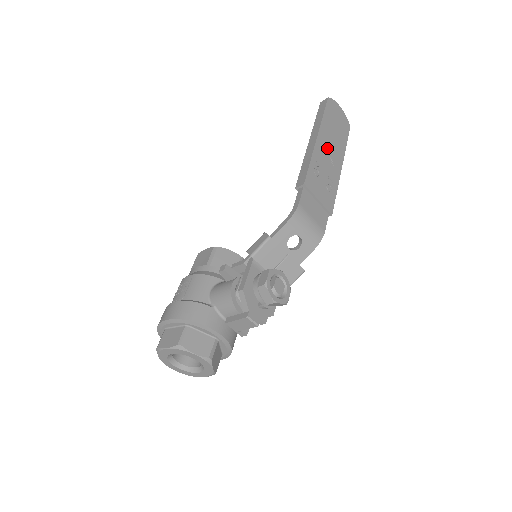
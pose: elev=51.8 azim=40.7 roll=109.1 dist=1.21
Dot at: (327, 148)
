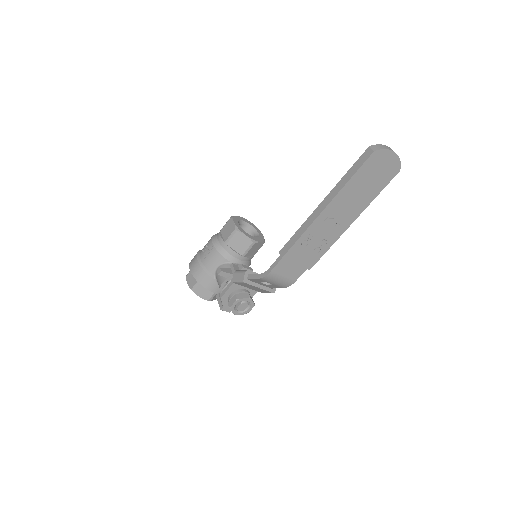
Dot at: (336, 214)
